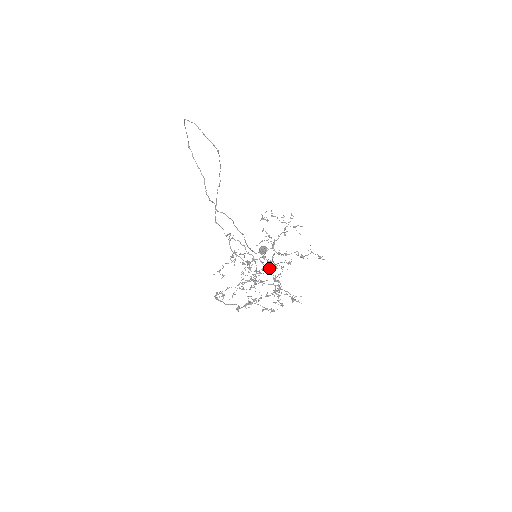
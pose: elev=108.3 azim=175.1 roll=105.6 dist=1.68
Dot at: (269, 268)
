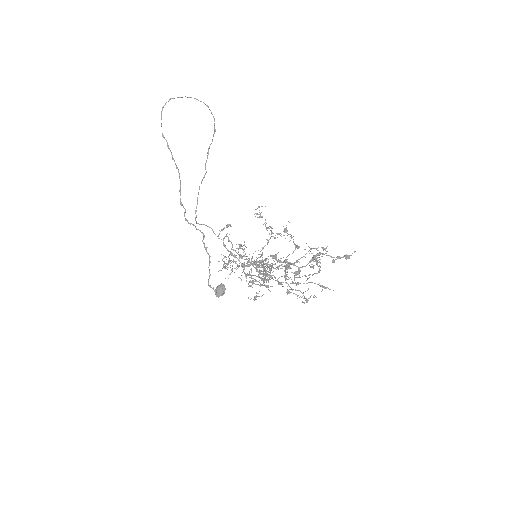
Dot at: occluded
